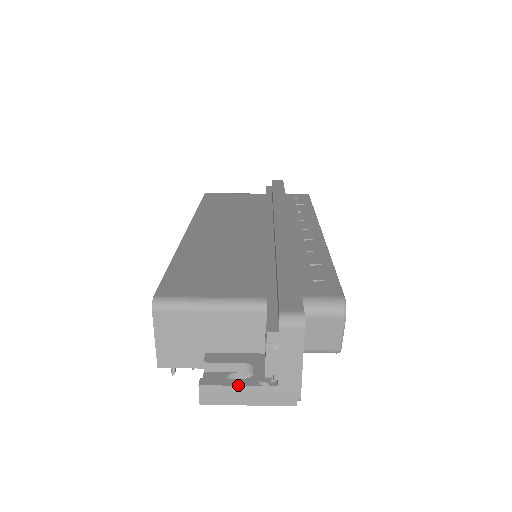
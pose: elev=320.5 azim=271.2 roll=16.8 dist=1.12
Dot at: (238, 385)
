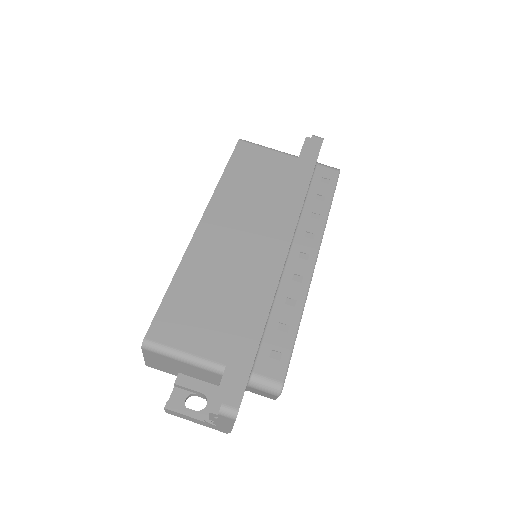
Dot at: (190, 416)
